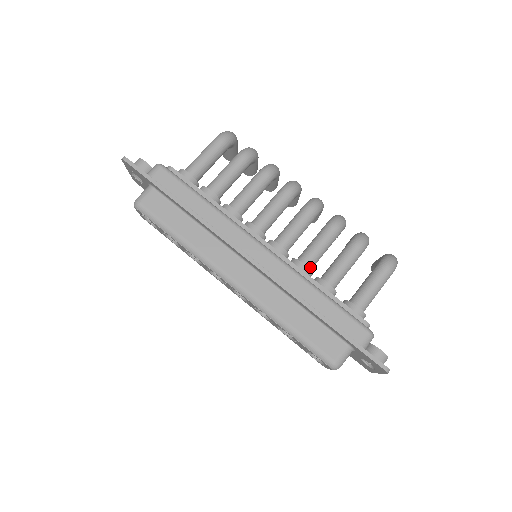
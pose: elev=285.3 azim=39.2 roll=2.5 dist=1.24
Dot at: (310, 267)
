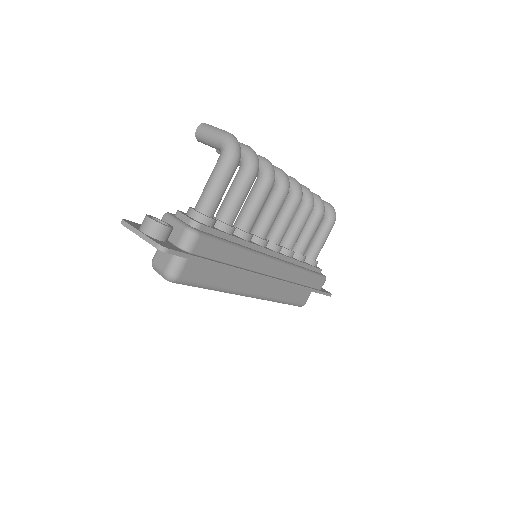
Dot at: (292, 248)
